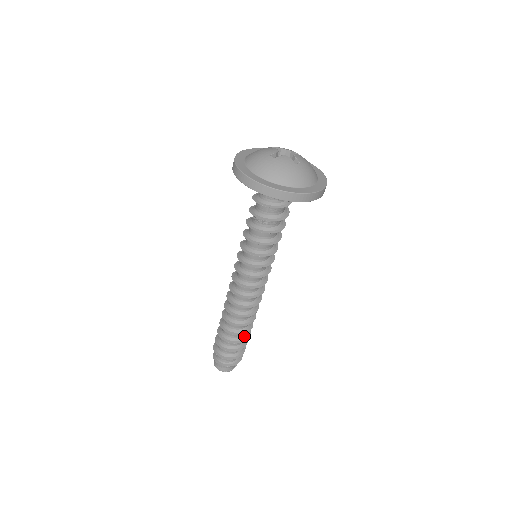
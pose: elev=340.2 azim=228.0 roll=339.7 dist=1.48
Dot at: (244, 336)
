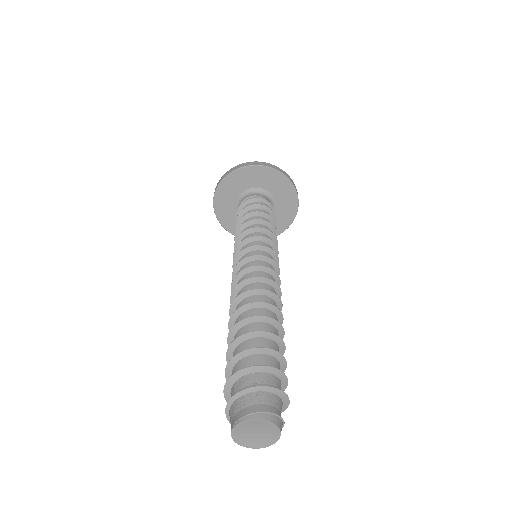
Dot at: (261, 334)
